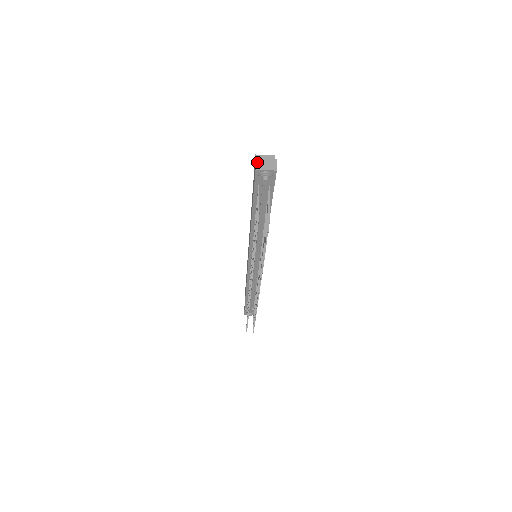
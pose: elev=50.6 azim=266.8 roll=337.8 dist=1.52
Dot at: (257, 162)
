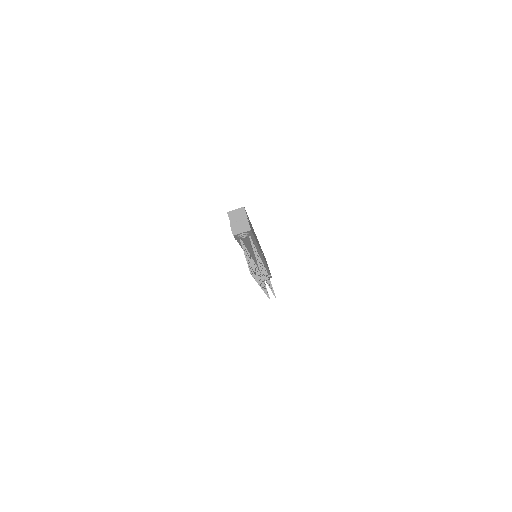
Dot at: (232, 228)
